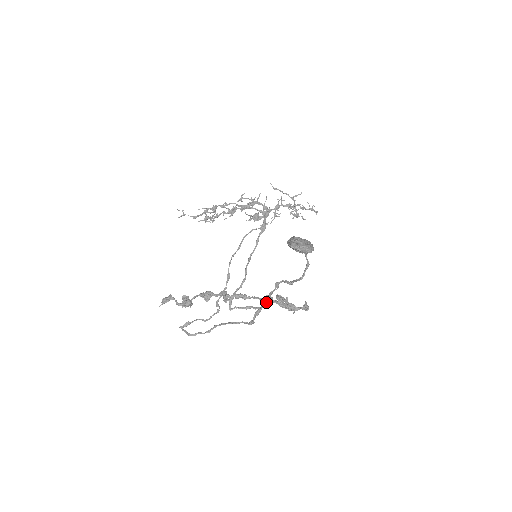
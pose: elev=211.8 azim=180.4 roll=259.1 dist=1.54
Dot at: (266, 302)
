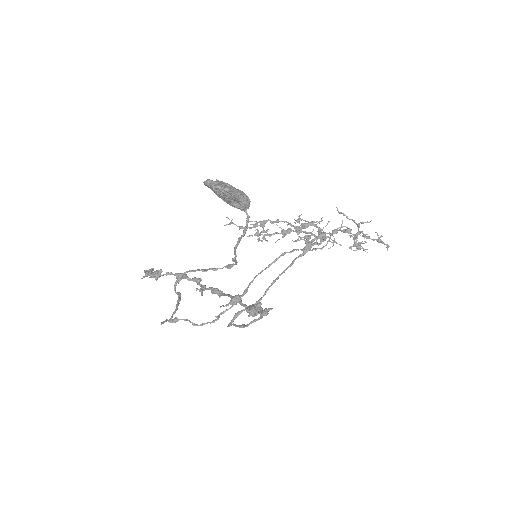
Dot at: (231, 299)
